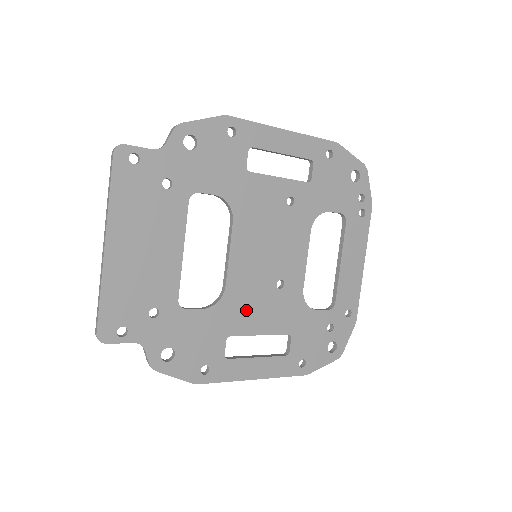
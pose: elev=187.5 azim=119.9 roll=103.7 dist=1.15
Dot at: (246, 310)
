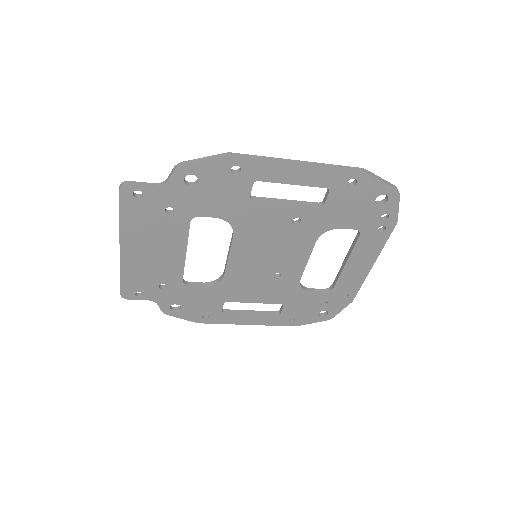
Dot at: (243, 289)
